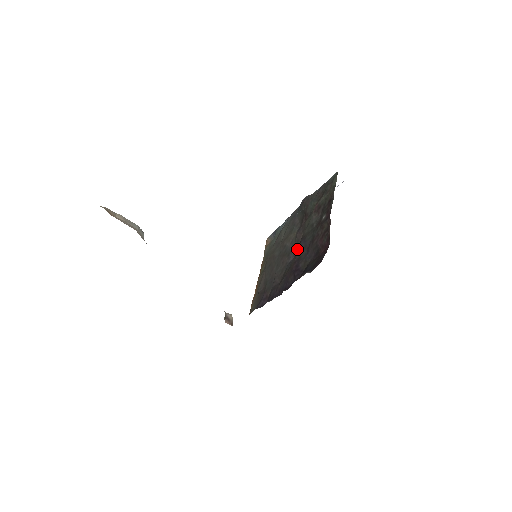
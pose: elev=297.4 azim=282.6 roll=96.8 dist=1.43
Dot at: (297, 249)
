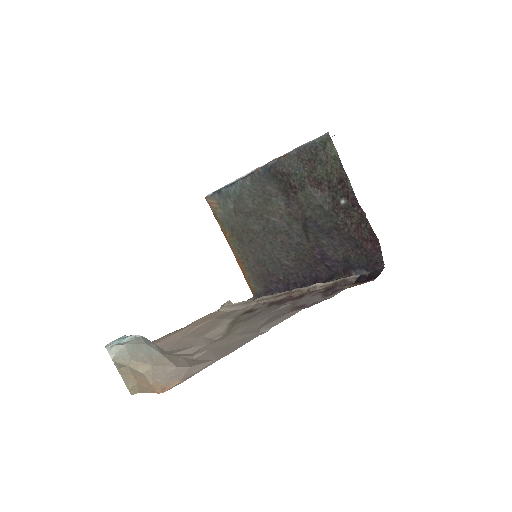
Dot at: (301, 229)
